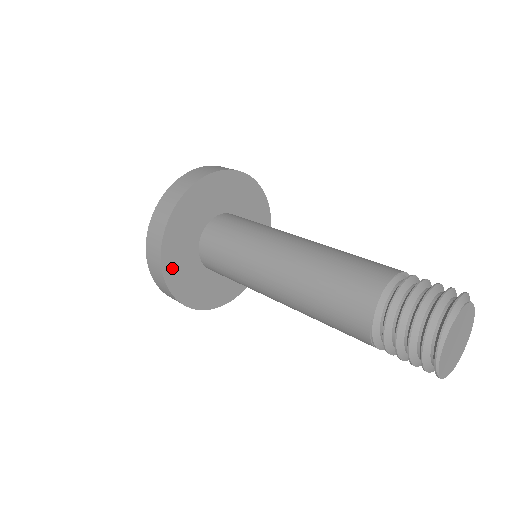
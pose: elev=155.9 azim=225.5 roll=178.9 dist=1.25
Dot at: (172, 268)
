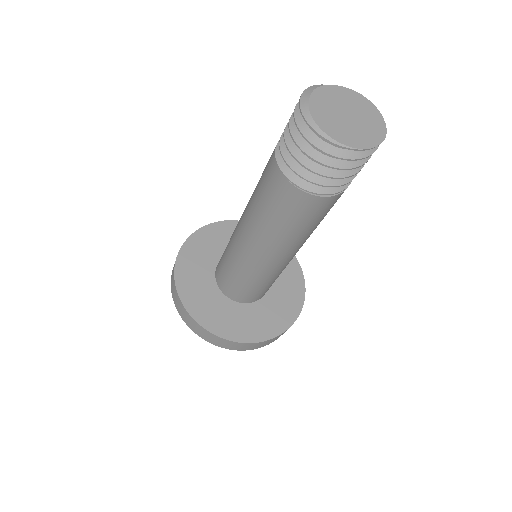
Dot at: (210, 320)
